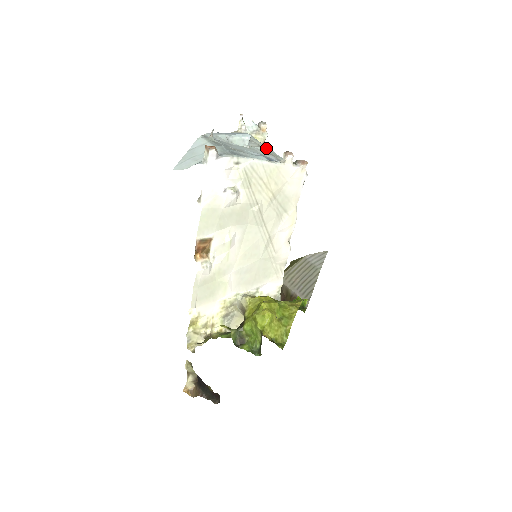
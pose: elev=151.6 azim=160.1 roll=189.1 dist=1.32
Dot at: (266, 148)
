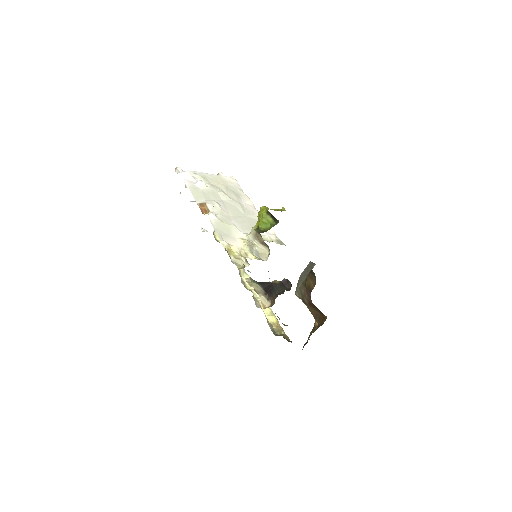
Dot at: occluded
